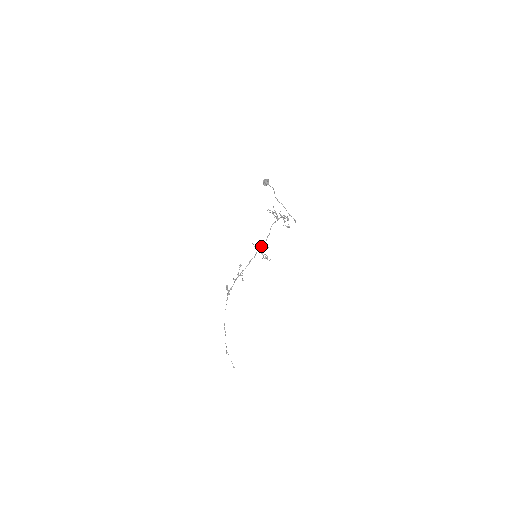
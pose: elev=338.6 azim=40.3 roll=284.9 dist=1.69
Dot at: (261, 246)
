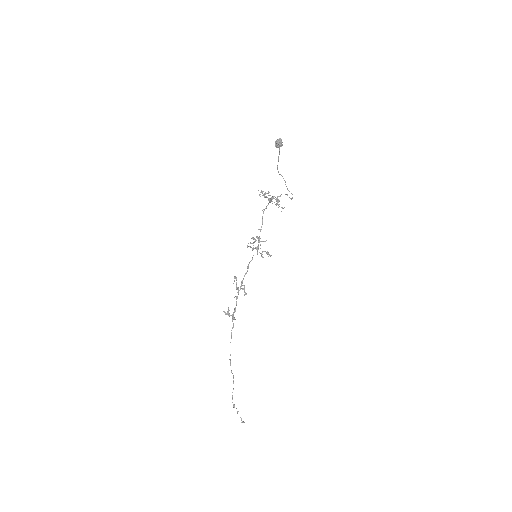
Dot at: (258, 242)
